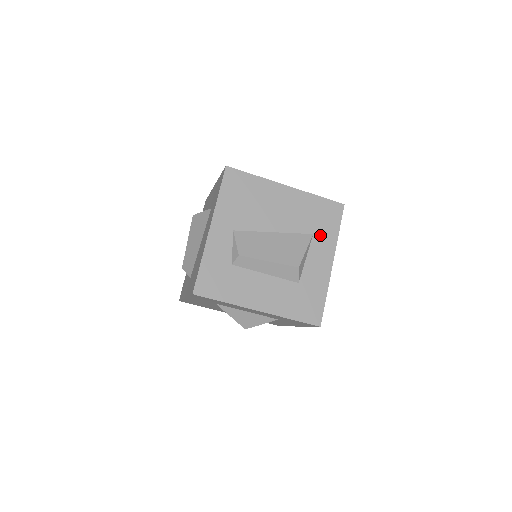
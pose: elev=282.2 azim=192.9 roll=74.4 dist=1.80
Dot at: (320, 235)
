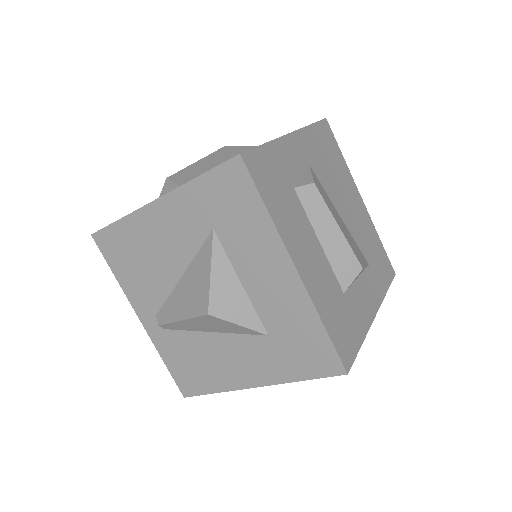
Dot at: (373, 273)
